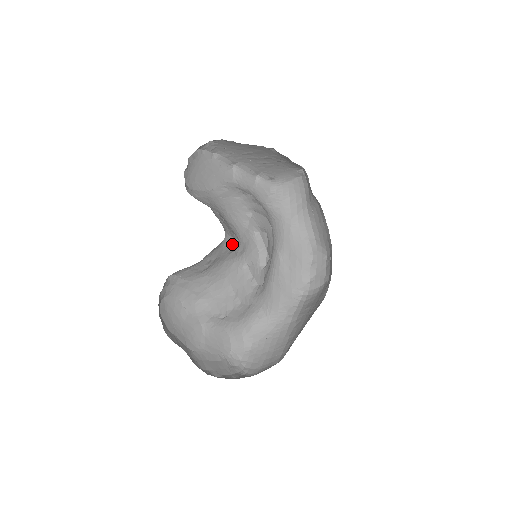
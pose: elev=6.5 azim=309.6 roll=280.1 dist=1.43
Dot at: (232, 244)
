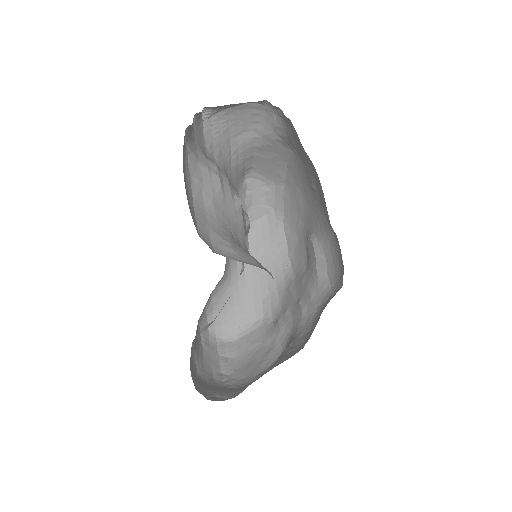
Dot at: occluded
